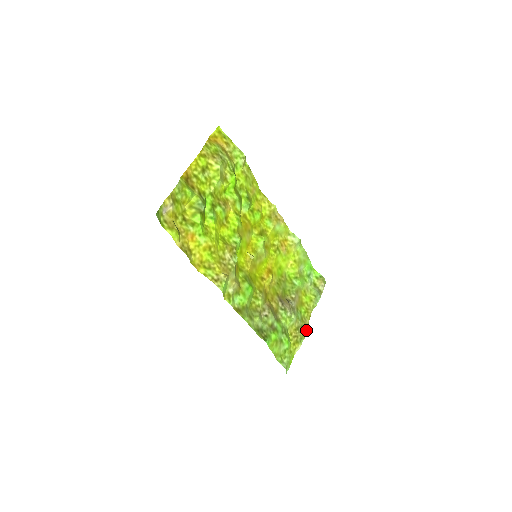
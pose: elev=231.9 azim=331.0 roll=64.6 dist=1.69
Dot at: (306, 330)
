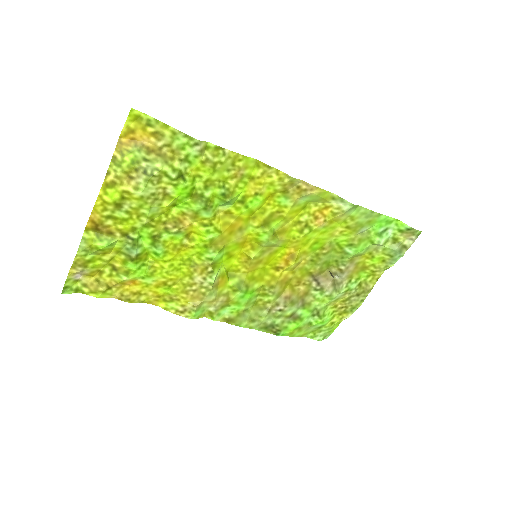
Dot at: (365, 297)
